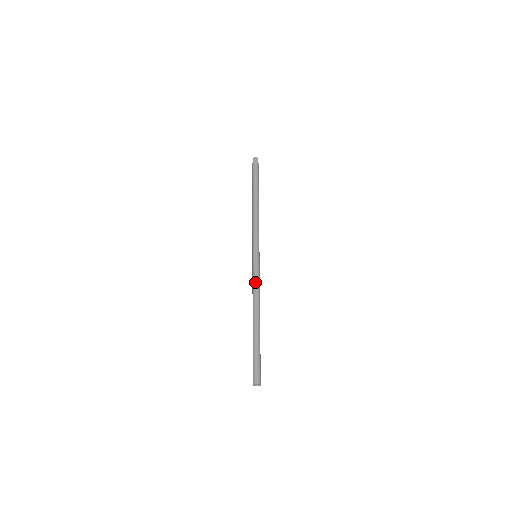
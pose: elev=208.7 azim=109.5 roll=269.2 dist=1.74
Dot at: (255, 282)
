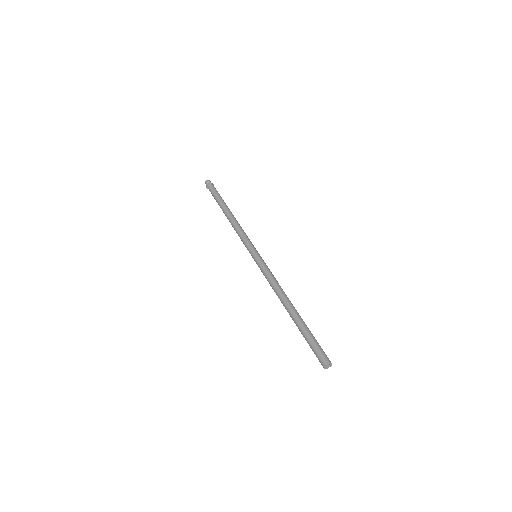
Dot at: (269, 276)
